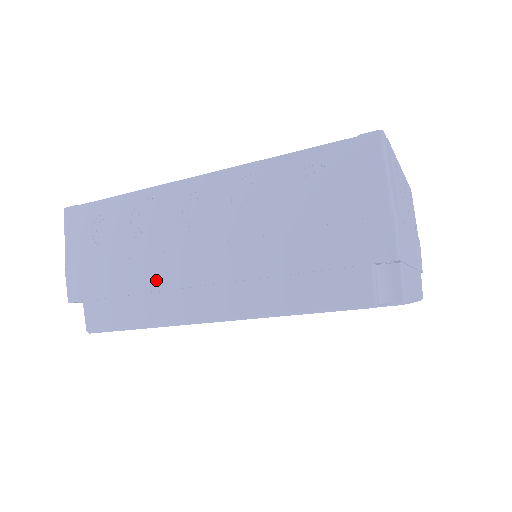
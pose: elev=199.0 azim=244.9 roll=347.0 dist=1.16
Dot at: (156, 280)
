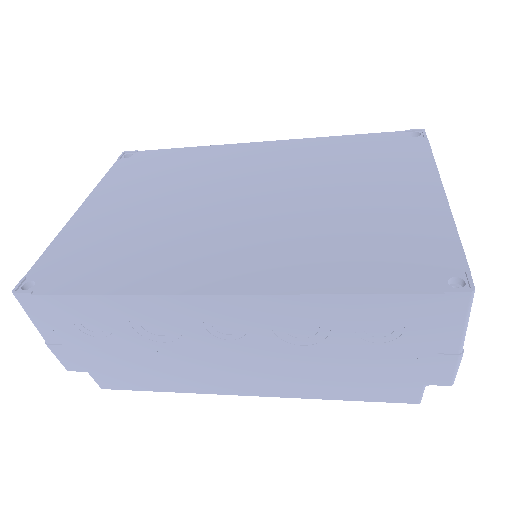
Dot at: (180, 369)
